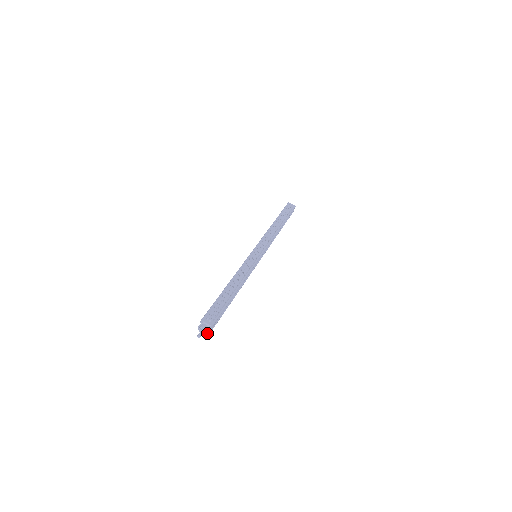
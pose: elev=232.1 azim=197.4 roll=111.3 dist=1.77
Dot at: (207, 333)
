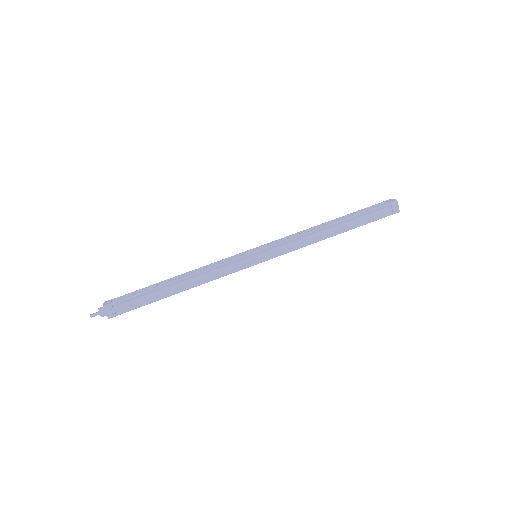
Dot at: (109, 318)
